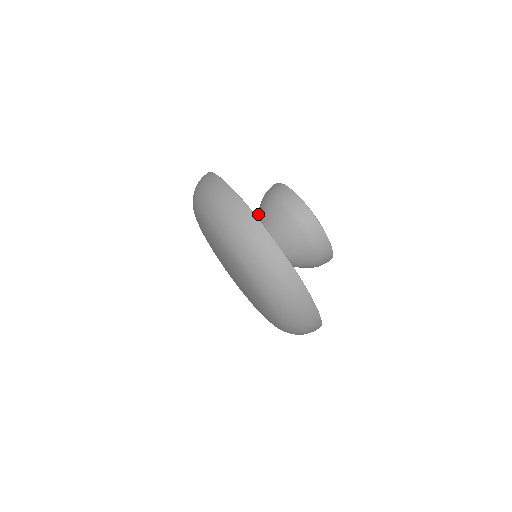
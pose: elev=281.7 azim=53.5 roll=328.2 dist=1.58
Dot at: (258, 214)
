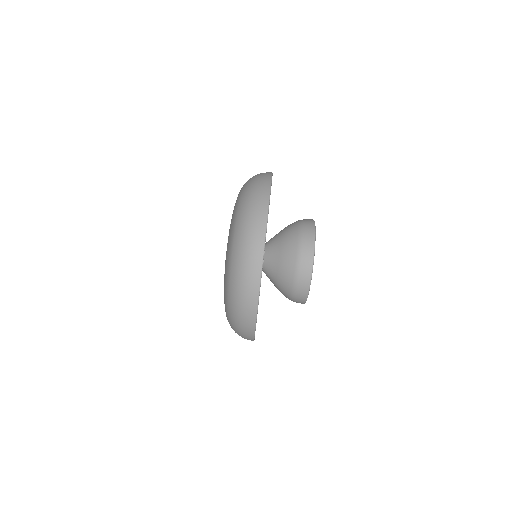
Dot at: occluded
